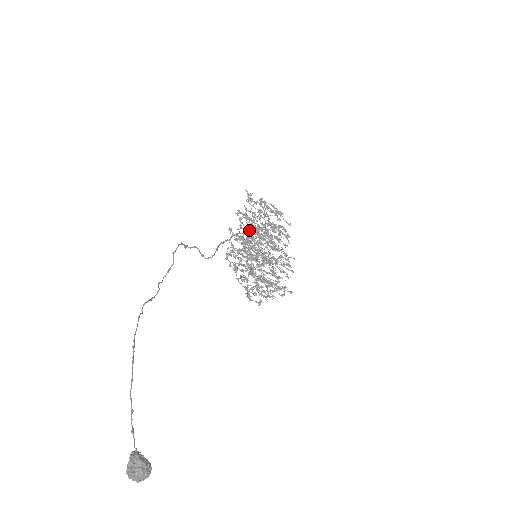
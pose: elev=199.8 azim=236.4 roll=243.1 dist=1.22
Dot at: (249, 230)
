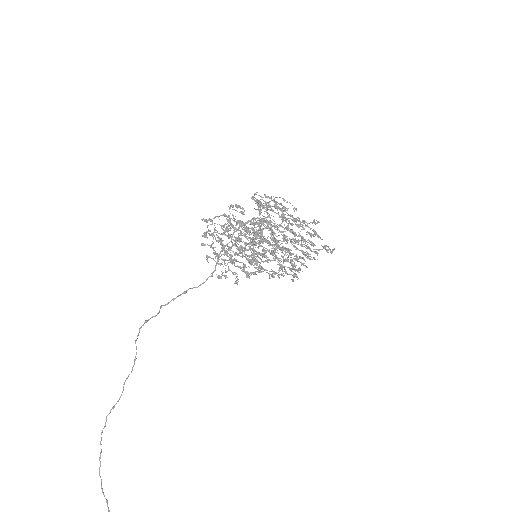
Dot at: occluded
